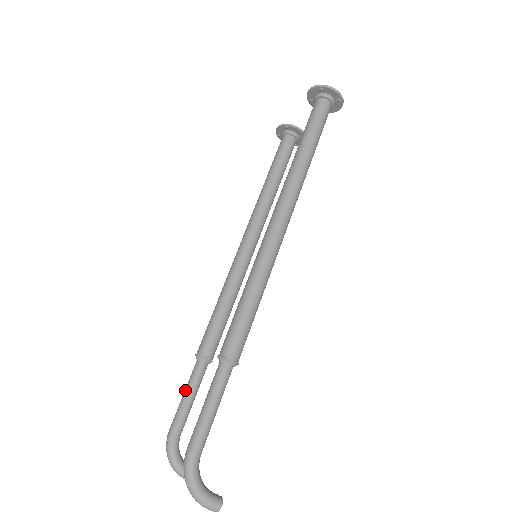
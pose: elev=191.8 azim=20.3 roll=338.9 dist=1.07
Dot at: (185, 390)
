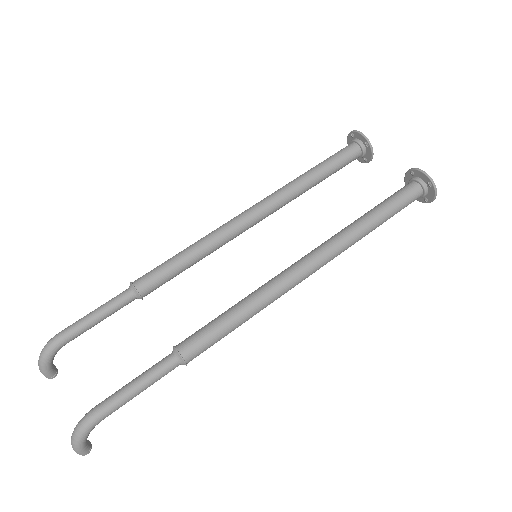
Dot at: (101, 310)
